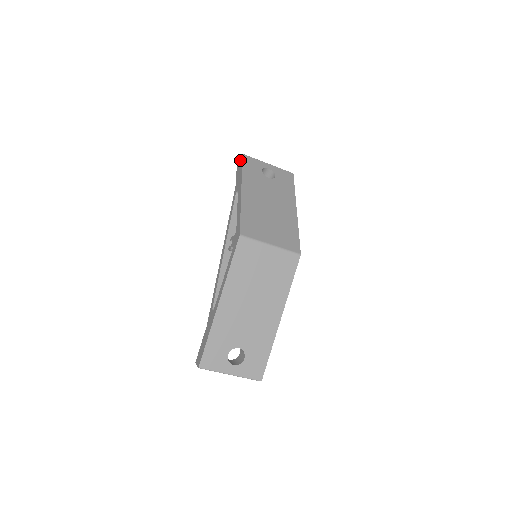
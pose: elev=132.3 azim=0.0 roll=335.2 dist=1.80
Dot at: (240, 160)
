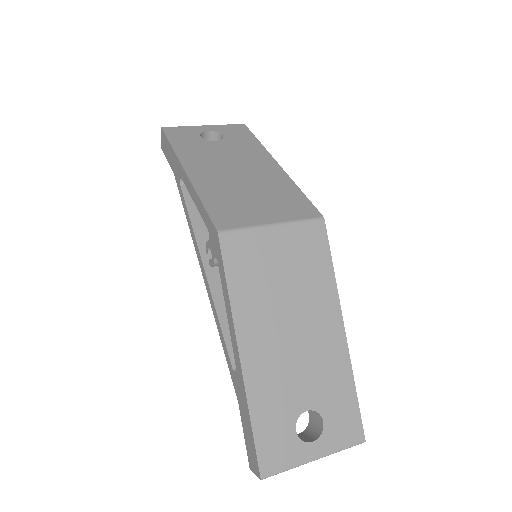
Dot at: (162, 138)
